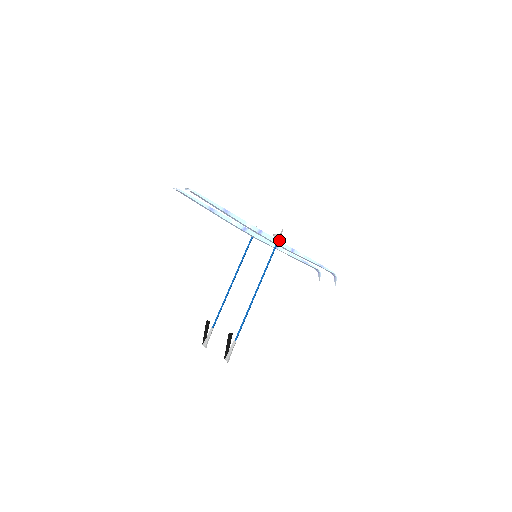
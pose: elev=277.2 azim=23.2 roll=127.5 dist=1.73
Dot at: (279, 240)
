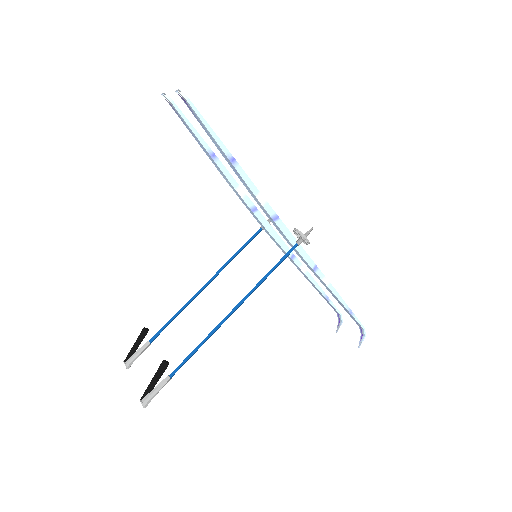
Dot at: (301, 242)
